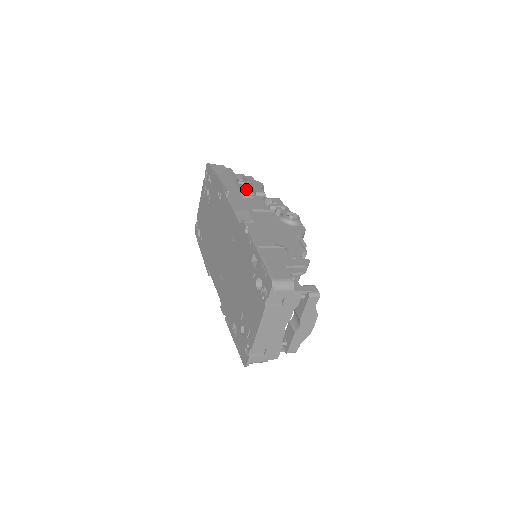
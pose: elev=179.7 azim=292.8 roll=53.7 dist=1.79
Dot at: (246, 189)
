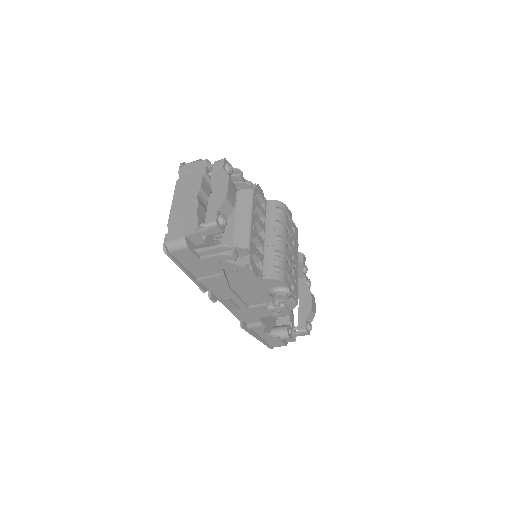
Dot at: occluded
